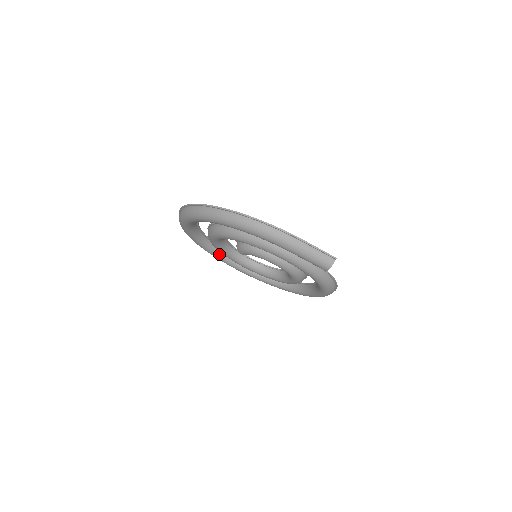
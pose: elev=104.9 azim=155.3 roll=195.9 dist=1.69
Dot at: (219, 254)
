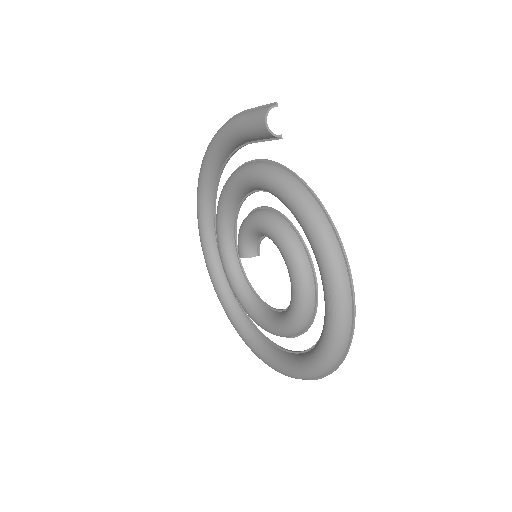
Dot at: (250, 333)
